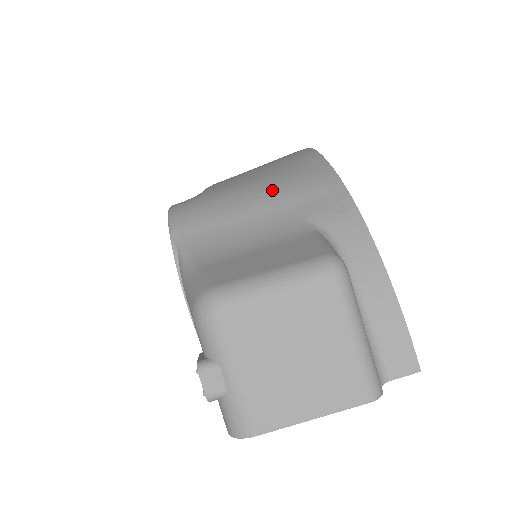
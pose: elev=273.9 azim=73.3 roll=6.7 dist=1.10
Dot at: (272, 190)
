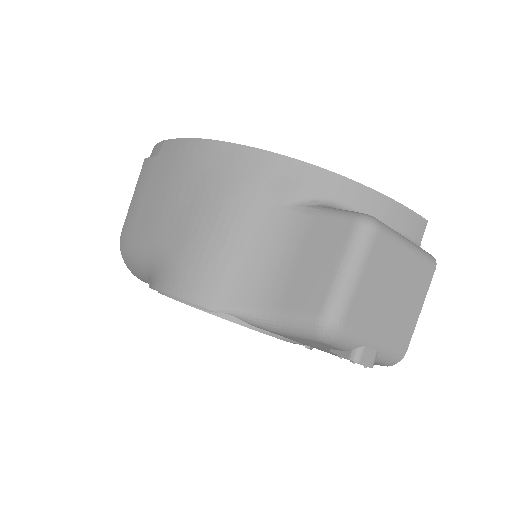
Dot at: (232, 206)
